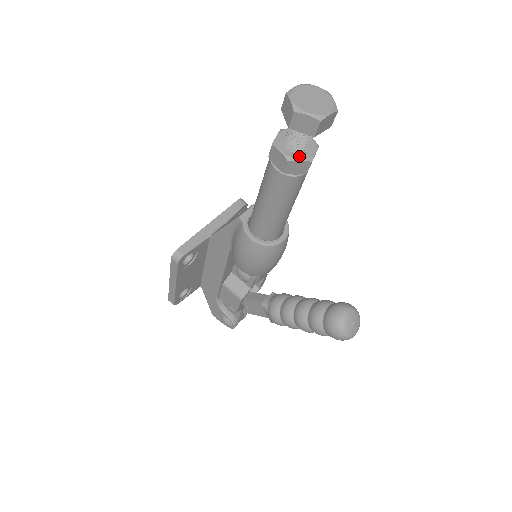
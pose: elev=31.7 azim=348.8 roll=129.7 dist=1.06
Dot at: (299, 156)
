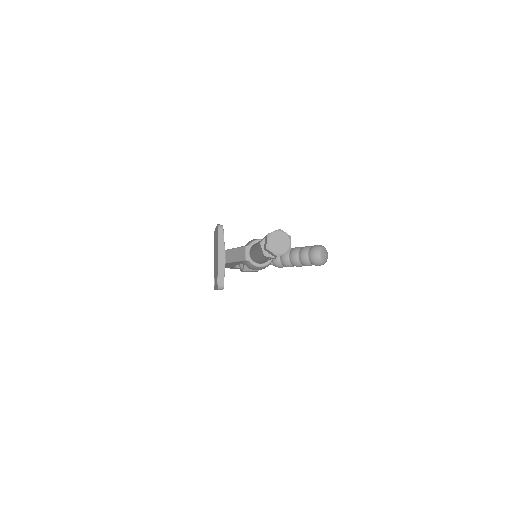
Dot at: occluded
